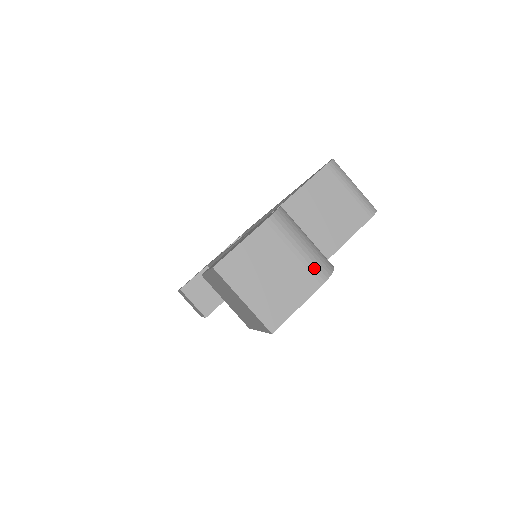
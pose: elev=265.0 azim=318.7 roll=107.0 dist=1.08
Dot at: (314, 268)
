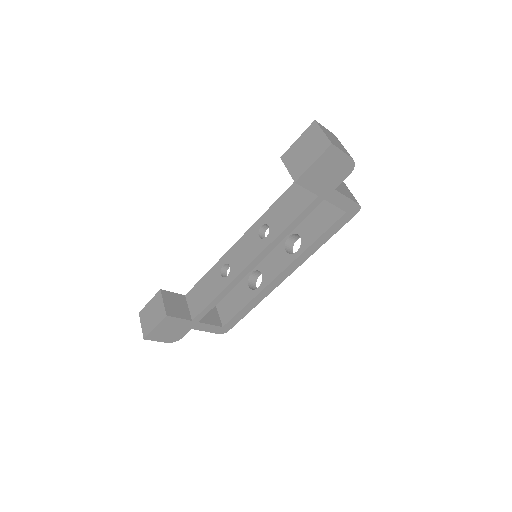
Dot at: occluded
